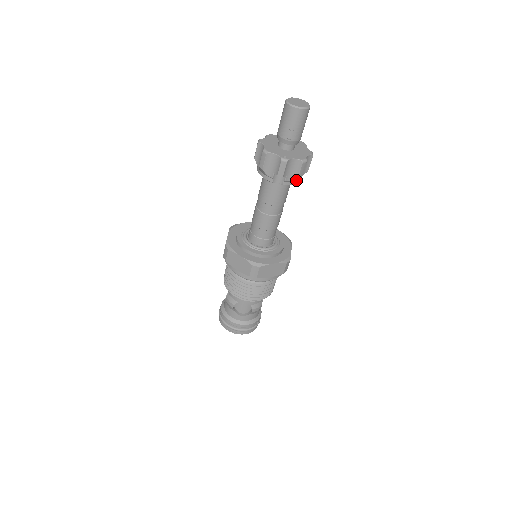
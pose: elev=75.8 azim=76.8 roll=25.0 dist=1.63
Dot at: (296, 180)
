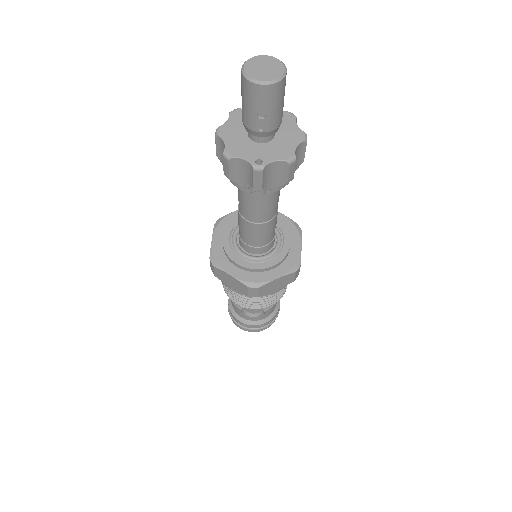
Dot at: occluded
